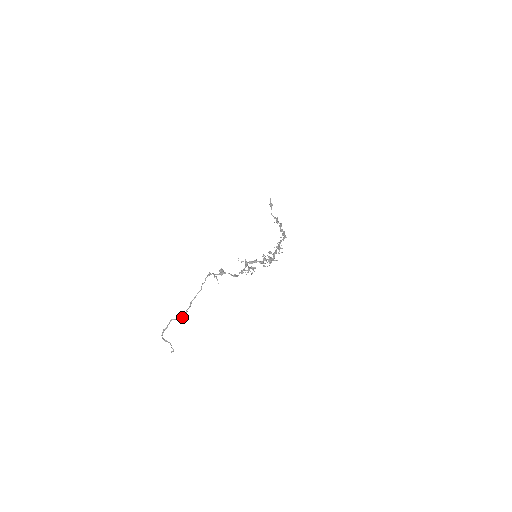
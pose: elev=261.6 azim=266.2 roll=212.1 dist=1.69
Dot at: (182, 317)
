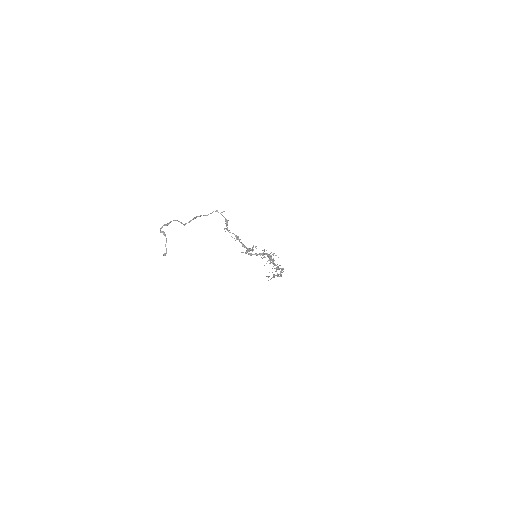
Dot at: (184, 224)
